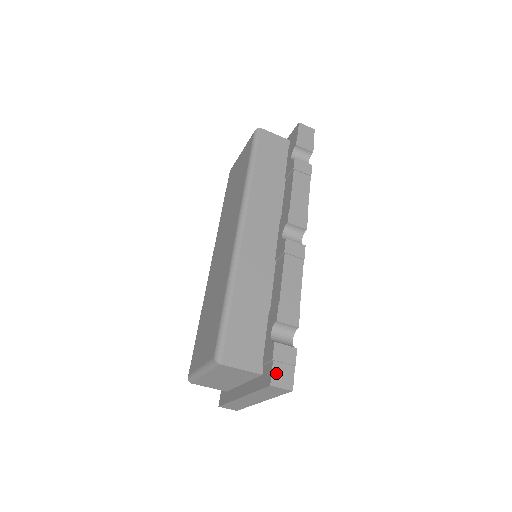
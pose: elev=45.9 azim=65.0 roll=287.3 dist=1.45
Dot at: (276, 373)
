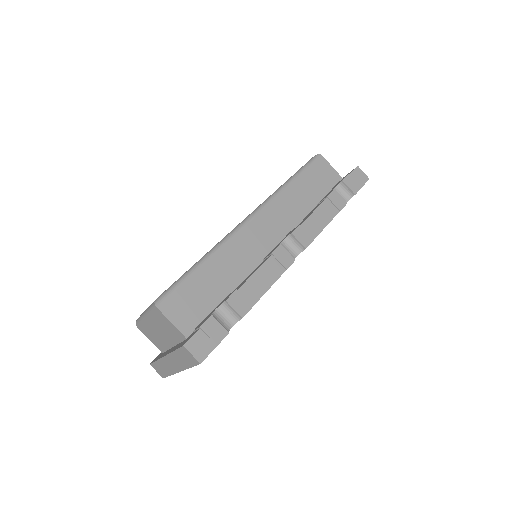
Dot at: (196, 340)
